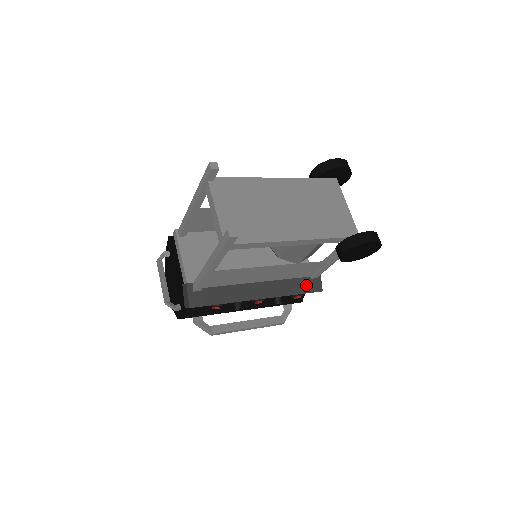
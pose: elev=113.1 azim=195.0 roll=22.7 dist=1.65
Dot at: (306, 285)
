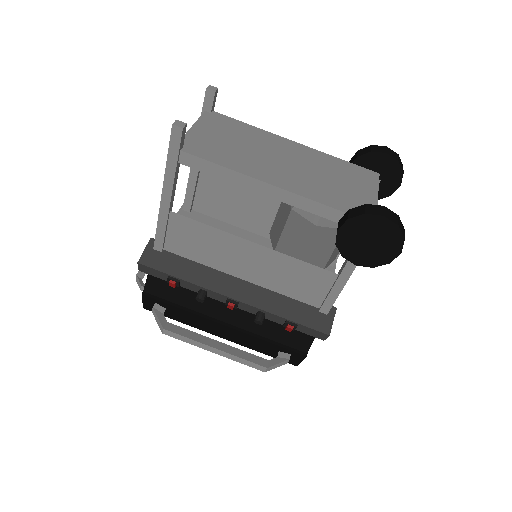
Dot at: (307, 315)
